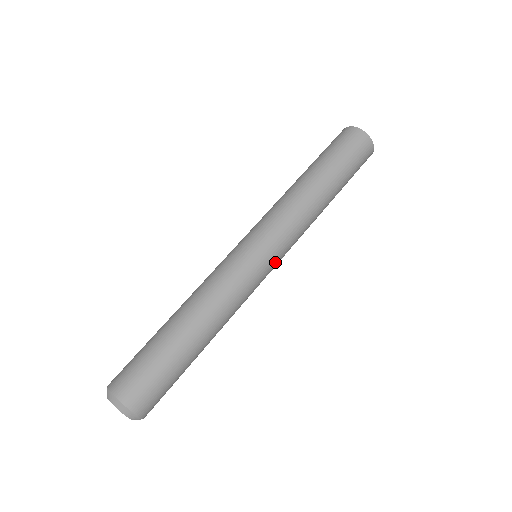
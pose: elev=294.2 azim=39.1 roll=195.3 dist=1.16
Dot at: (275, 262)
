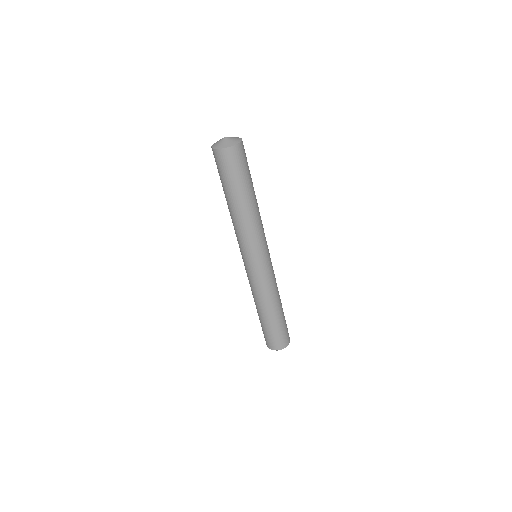
Dot at: (267, 254)
